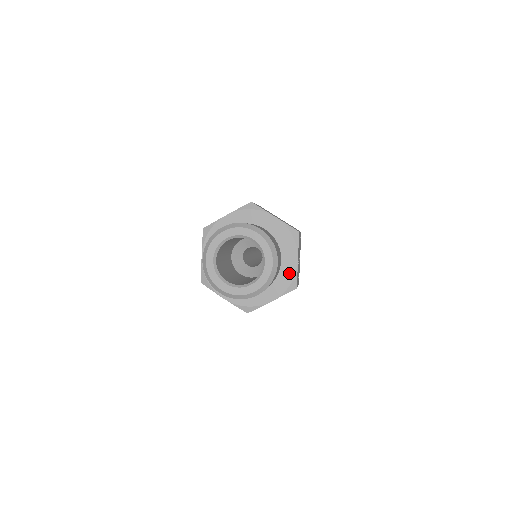
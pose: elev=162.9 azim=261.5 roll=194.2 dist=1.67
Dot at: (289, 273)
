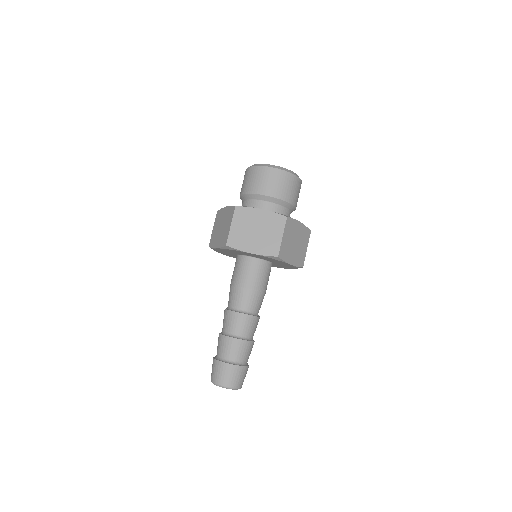
Dot at: occluded
